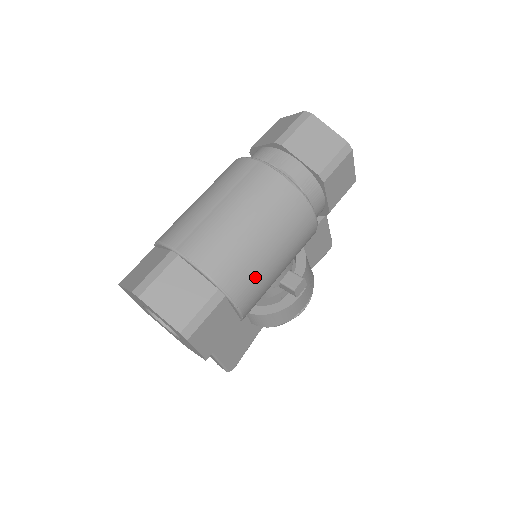
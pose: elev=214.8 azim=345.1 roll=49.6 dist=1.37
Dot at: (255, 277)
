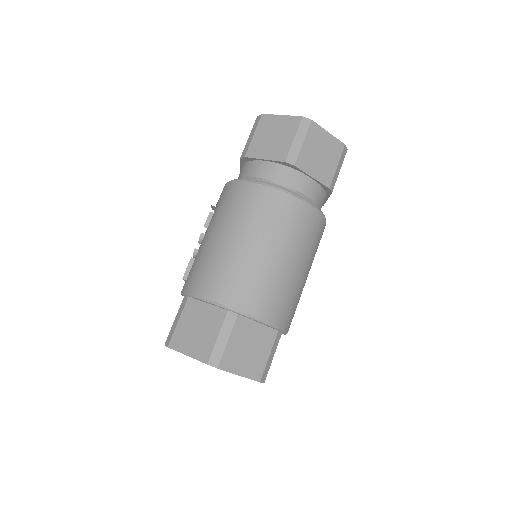
Dot at: (297, 303)
